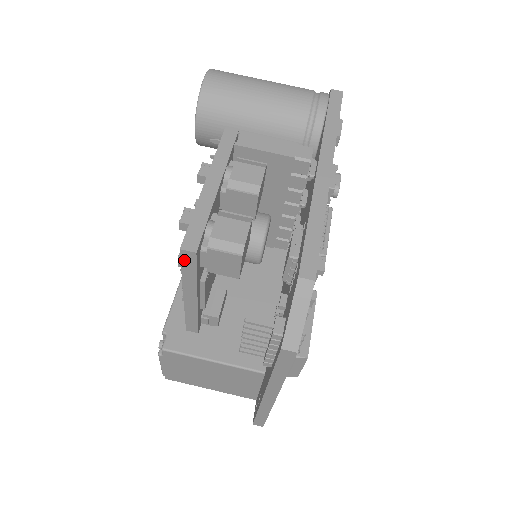
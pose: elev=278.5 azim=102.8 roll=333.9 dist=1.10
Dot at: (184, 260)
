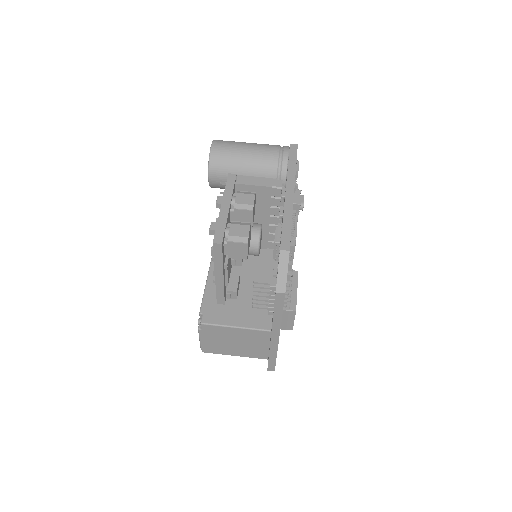
Dot at: (215, 250)
